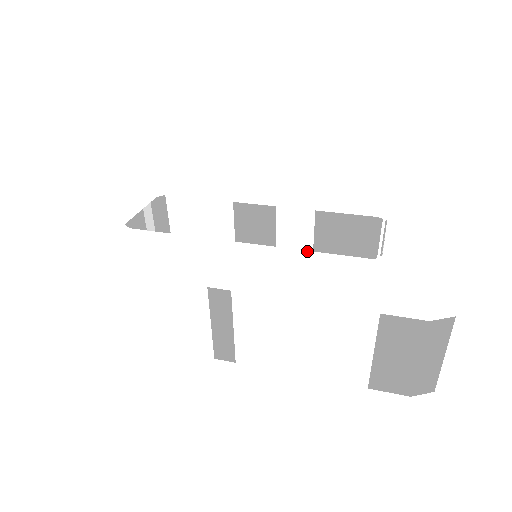
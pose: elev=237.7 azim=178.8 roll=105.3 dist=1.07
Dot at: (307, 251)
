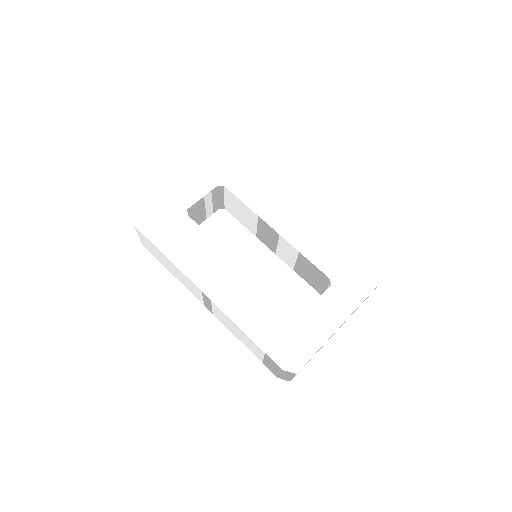
Dot at: (266, 289)
